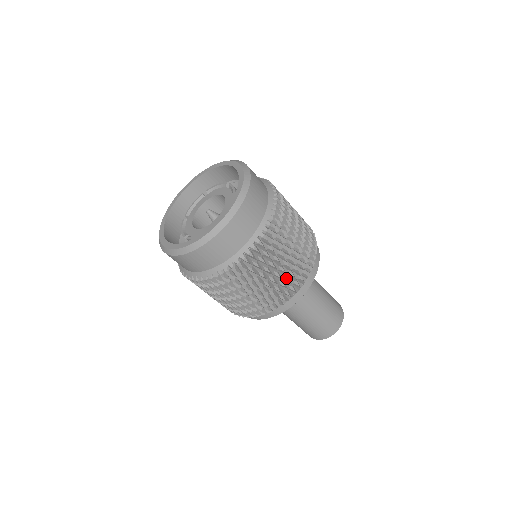
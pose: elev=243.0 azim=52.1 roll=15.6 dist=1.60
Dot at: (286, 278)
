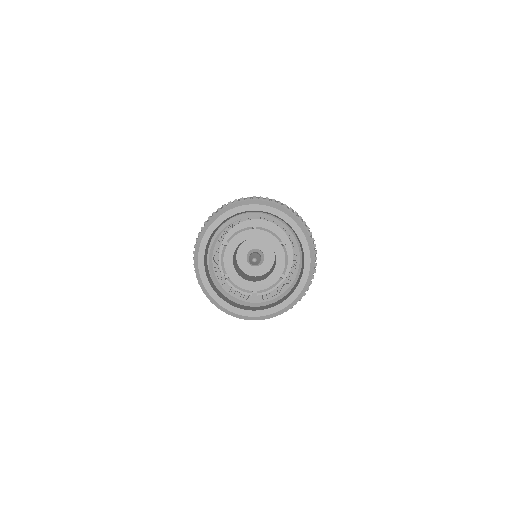
Dot at: occluded
